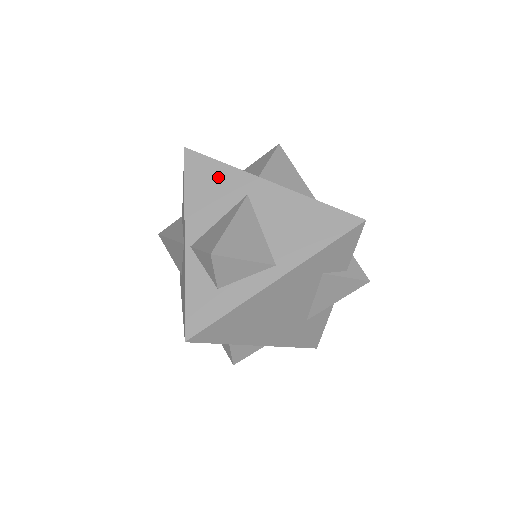
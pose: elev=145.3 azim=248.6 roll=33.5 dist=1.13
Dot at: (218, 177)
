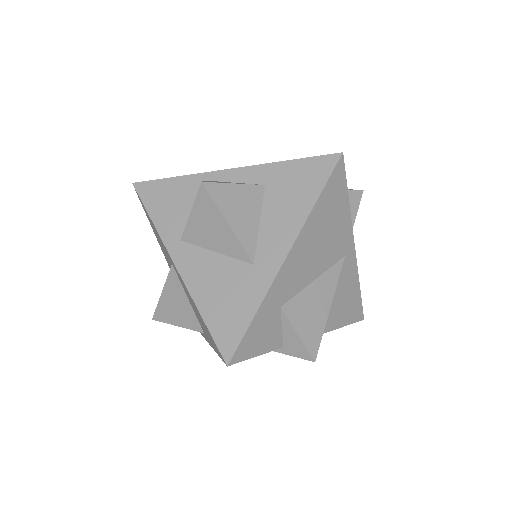
Dot at: (155, 231)
